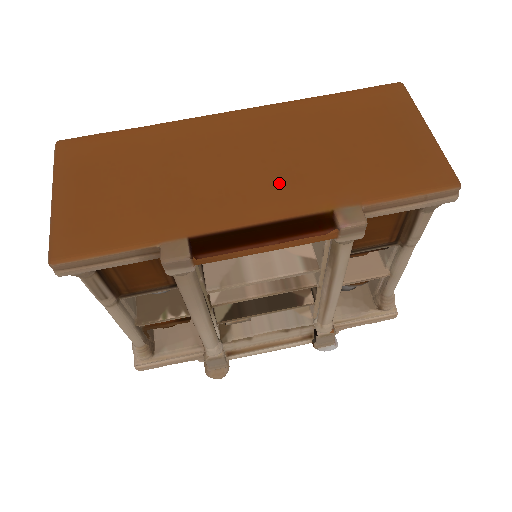
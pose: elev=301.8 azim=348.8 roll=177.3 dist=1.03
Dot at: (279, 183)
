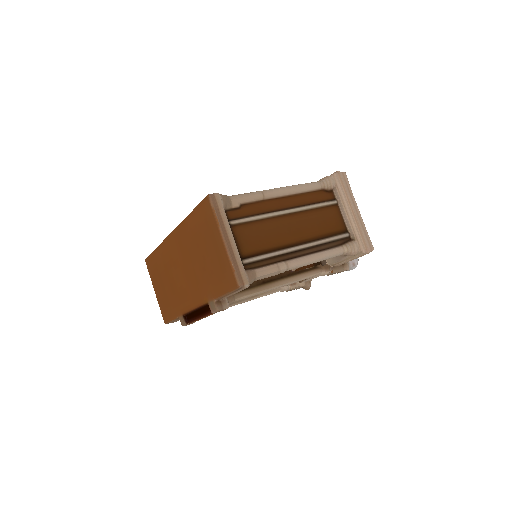
Dot at: (192, 285)
